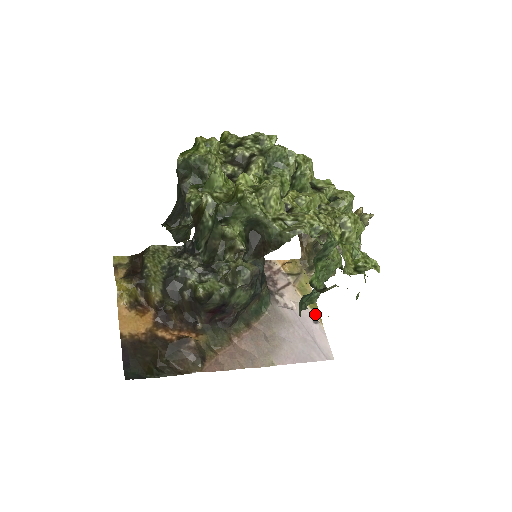
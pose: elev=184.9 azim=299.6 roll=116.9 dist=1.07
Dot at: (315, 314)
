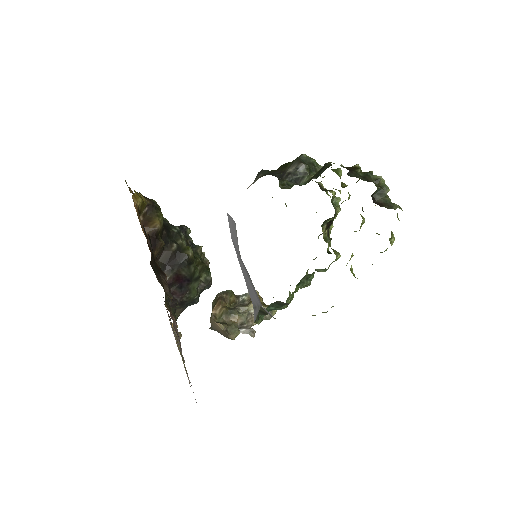
Dot at: (187, 373)
